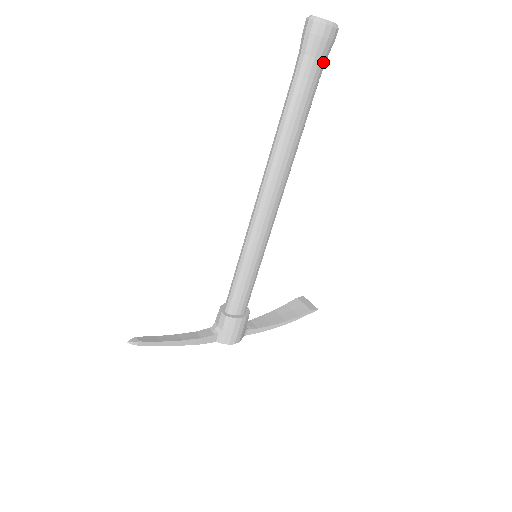
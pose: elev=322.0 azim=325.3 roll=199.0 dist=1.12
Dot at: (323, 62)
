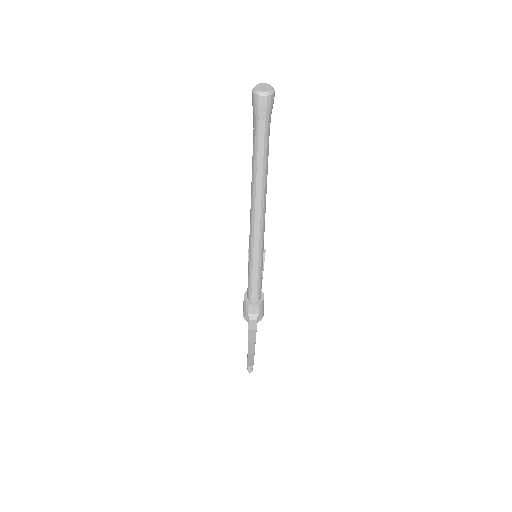
Dot at: occluded
